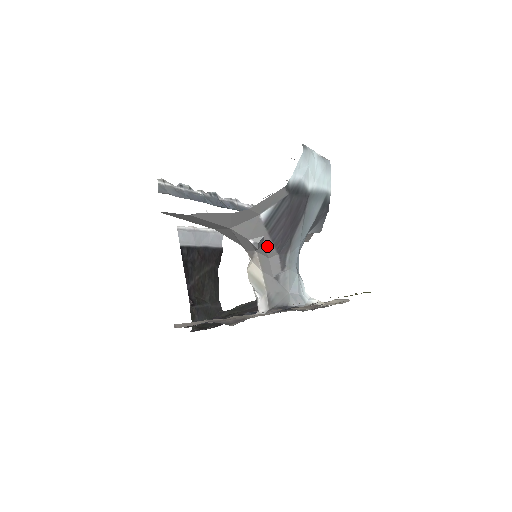
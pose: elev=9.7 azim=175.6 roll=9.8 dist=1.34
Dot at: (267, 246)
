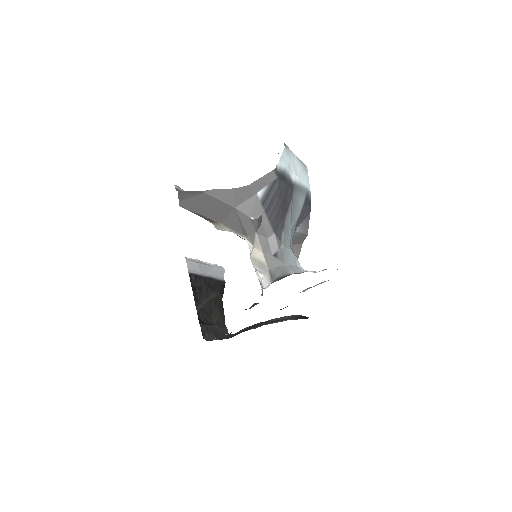
Dot at: (265, 224)
